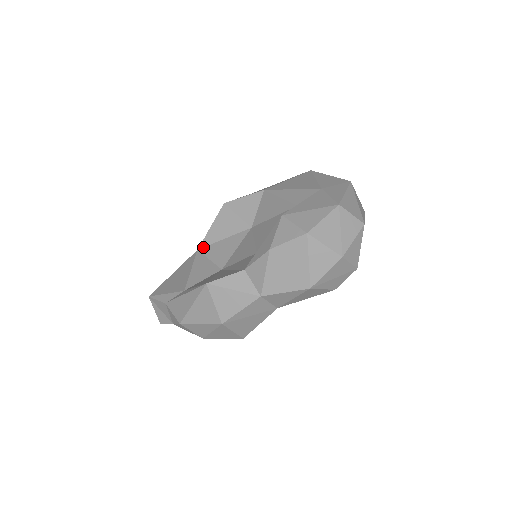
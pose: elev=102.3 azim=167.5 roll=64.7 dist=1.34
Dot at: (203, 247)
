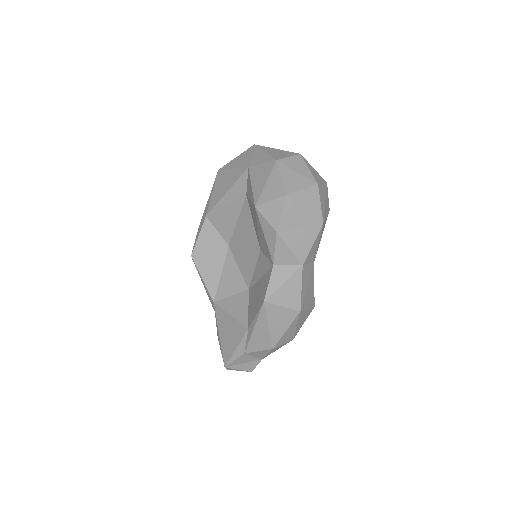
Dot at: (215, 296)
